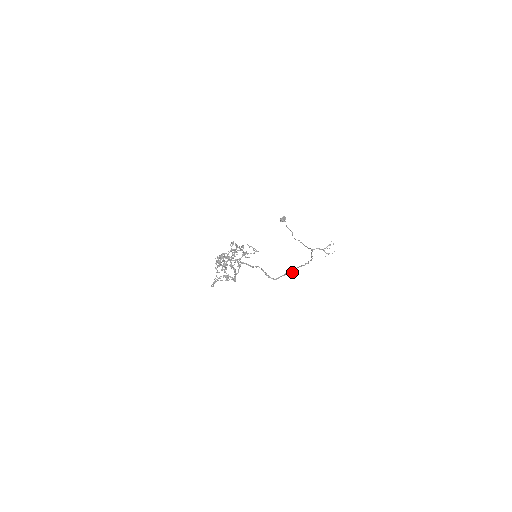
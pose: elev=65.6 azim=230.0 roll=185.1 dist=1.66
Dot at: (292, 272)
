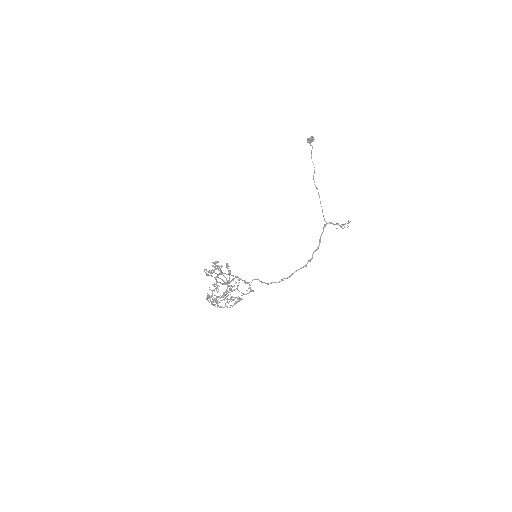
Dot at: occluded
